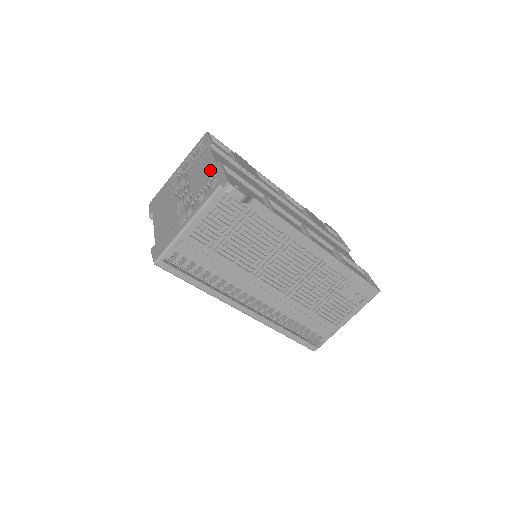
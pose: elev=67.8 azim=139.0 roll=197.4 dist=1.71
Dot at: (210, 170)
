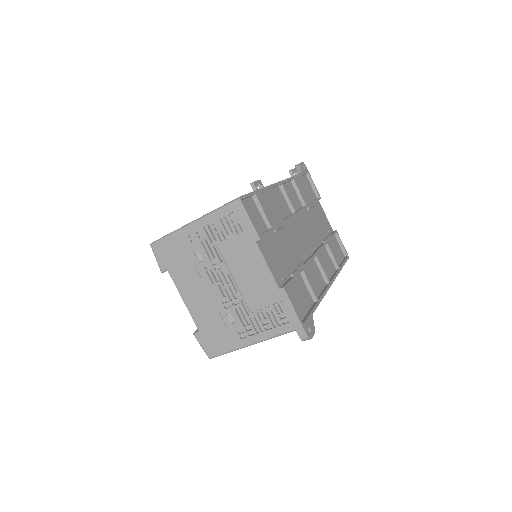
Dot at: (270, 290)
